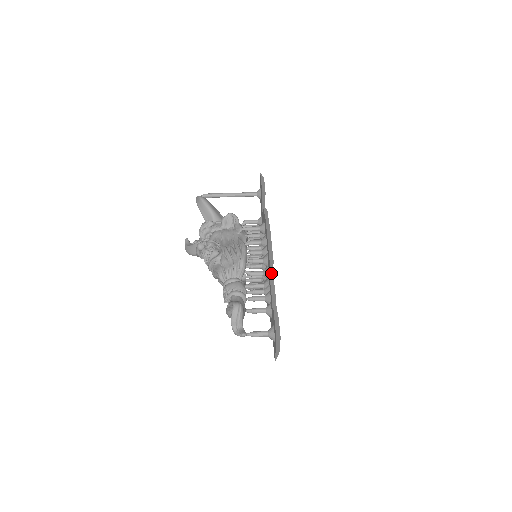
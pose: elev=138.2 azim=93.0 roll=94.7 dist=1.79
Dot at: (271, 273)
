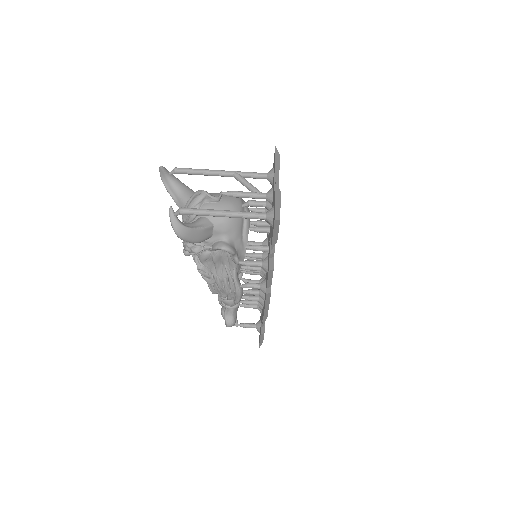
Dot at: occluded
